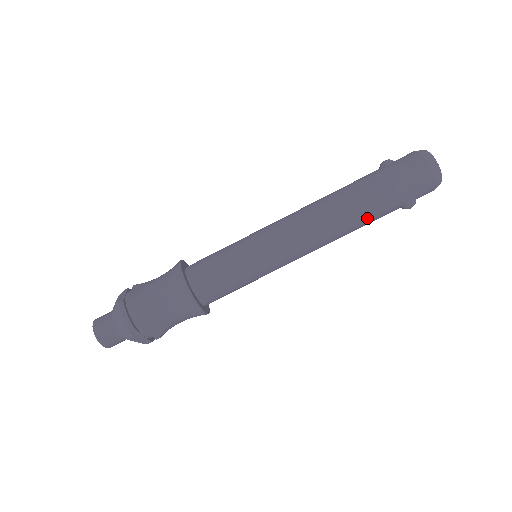
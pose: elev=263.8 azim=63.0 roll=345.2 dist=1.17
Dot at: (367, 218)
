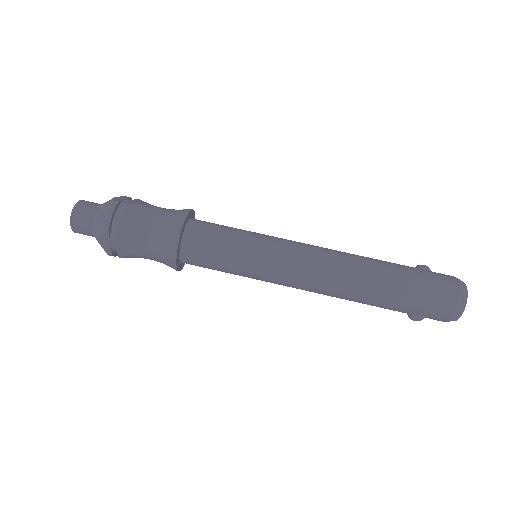
Dot at: (373, 298)
